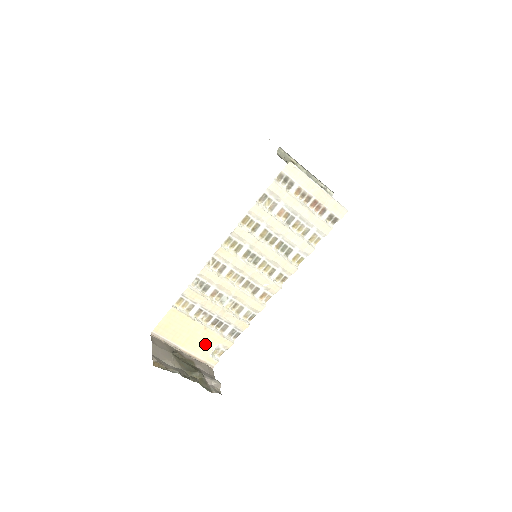
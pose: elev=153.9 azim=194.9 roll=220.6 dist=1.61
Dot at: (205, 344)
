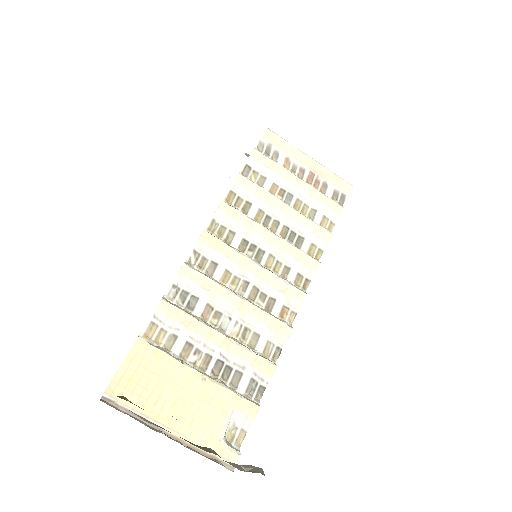
Dot at: (208, 414)
